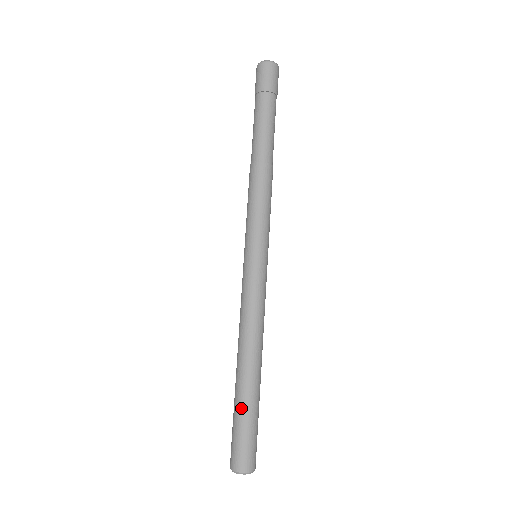
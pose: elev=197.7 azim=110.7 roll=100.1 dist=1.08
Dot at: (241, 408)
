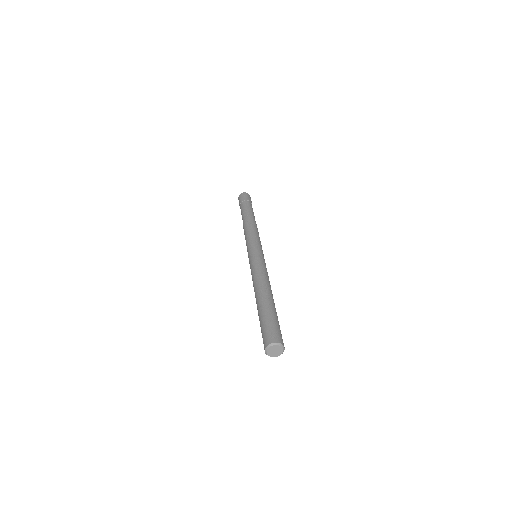
Dot at: (264, 312)
